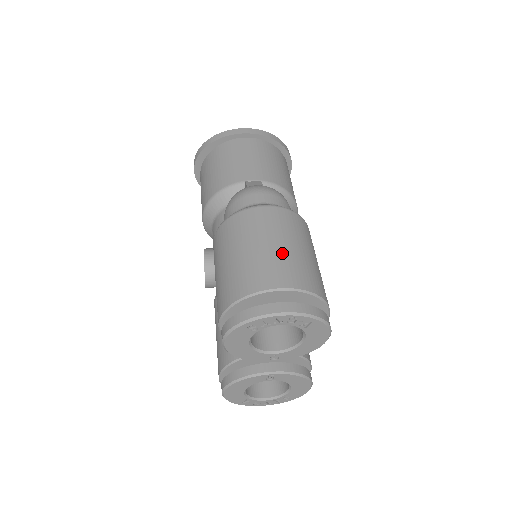
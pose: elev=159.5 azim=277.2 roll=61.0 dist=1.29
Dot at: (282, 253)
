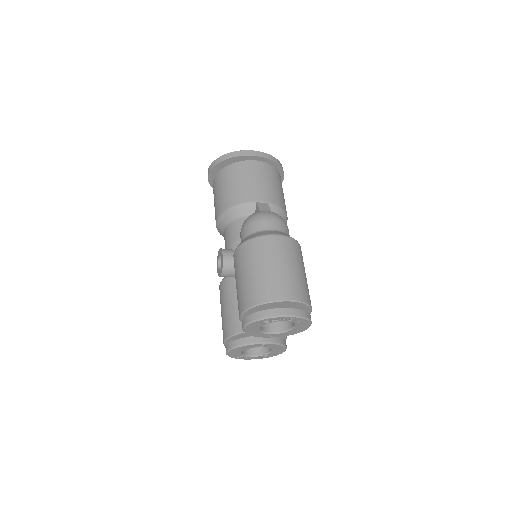
Dot at: (289, 274)
